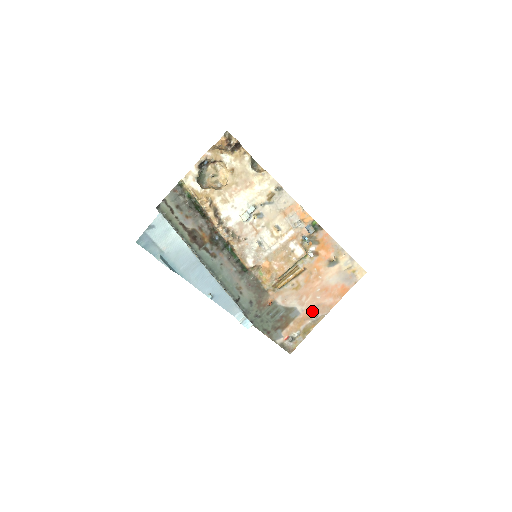
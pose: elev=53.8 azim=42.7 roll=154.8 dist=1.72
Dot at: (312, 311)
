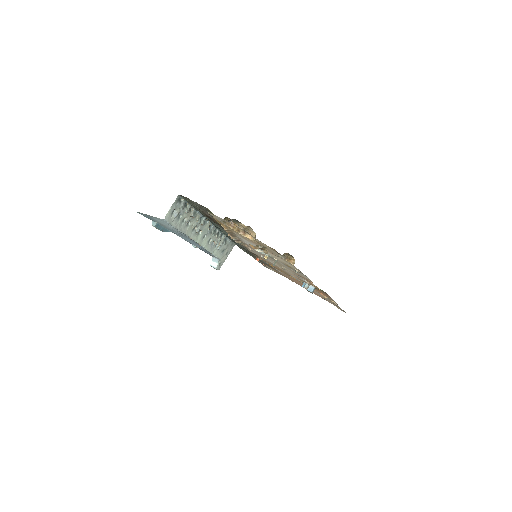
Dot at: occluded
